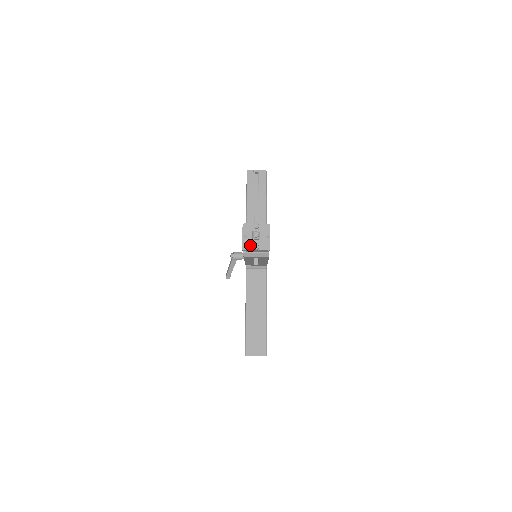
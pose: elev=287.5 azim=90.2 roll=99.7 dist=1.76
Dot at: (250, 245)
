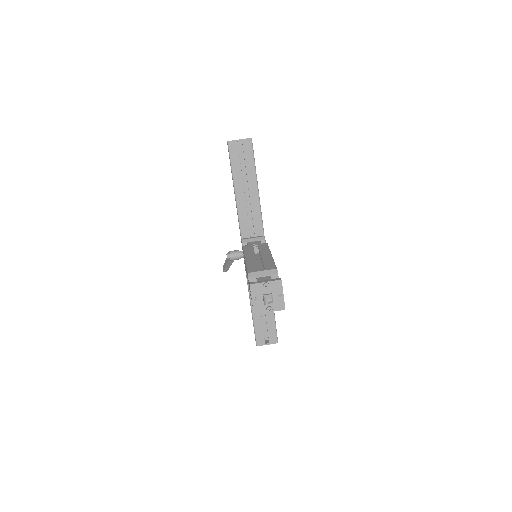
Dot at: (262, 307)
